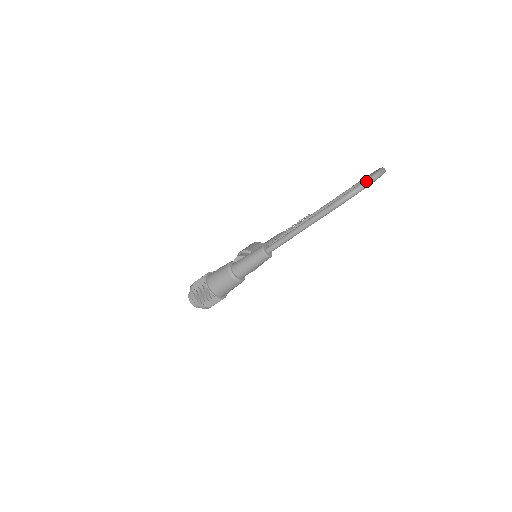
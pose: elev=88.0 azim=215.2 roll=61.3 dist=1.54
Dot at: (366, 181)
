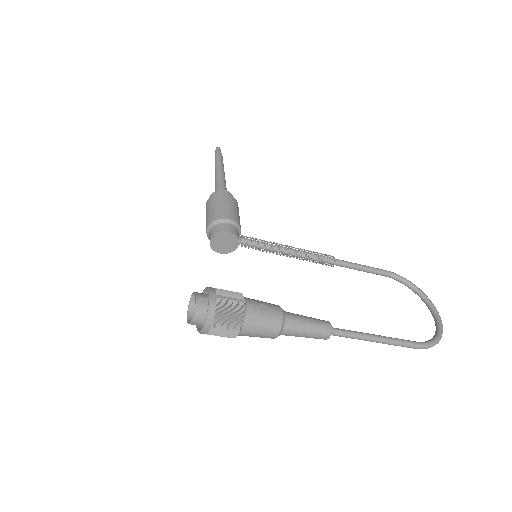
Dot at: occluded
